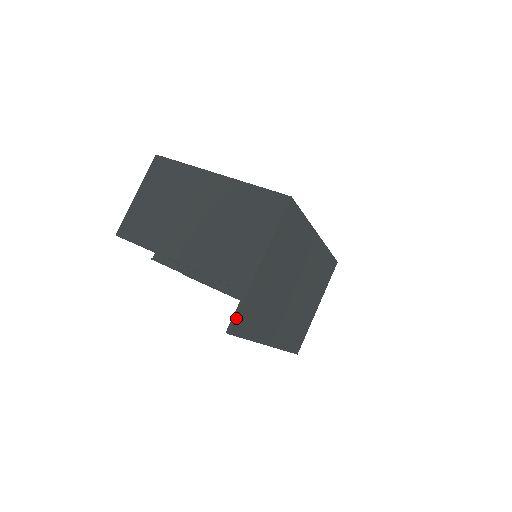
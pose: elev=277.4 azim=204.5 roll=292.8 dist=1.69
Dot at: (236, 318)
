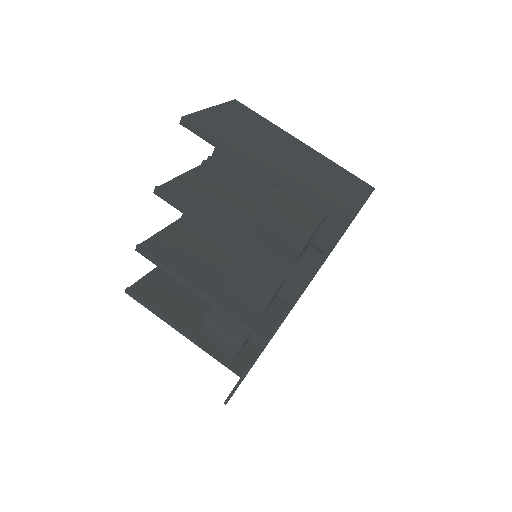
Dot at: (339, 239)
